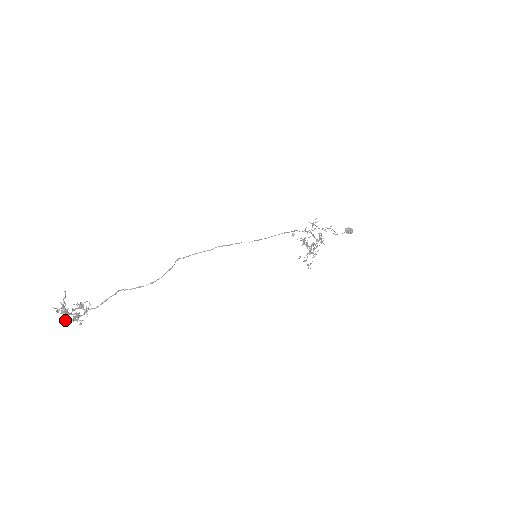
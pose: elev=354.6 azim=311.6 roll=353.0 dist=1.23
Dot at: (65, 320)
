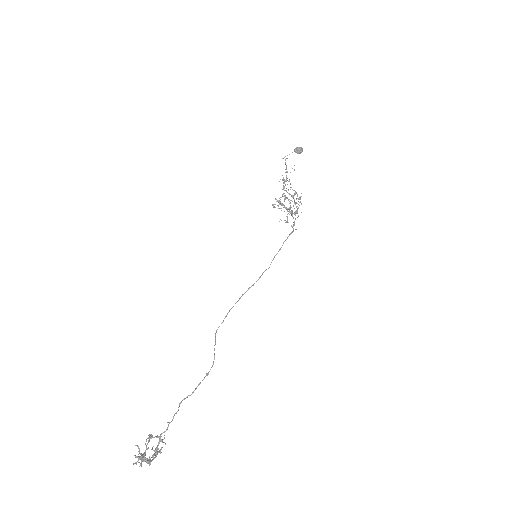
Dot at: occluded
